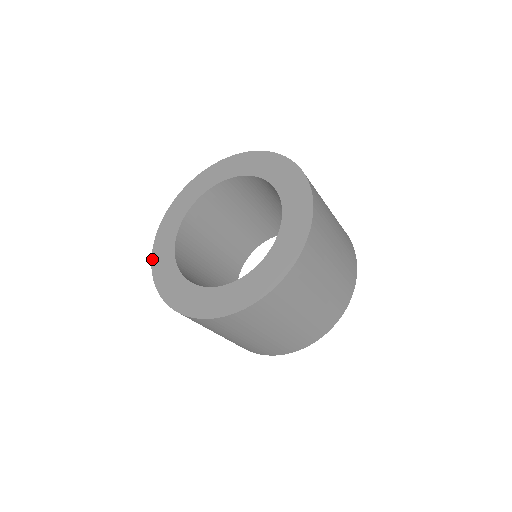
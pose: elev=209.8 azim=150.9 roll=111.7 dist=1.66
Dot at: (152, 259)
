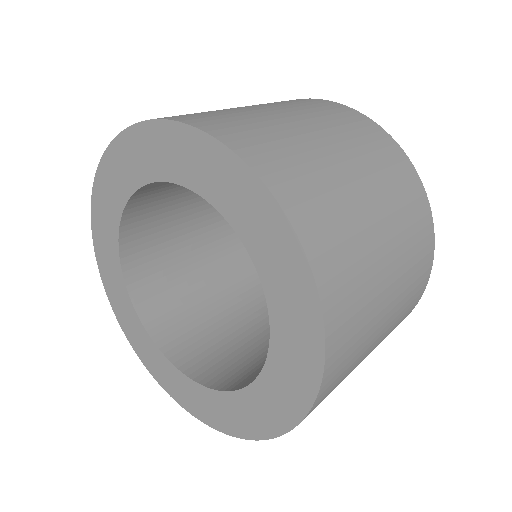
Dot at: (106, 292)
